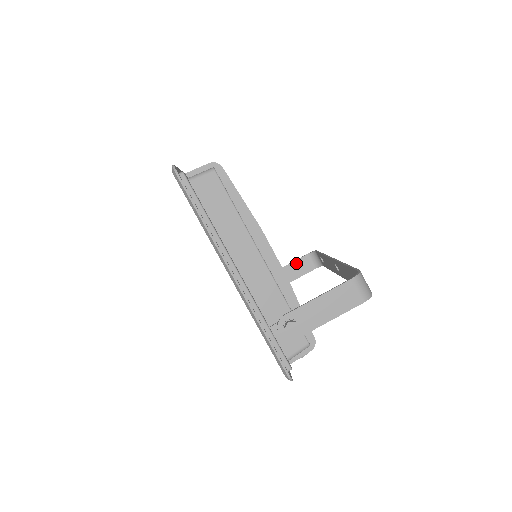
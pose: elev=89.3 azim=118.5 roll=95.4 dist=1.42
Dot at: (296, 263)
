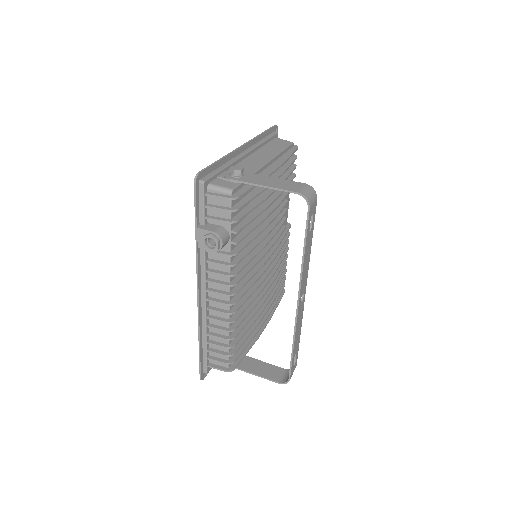
Dot at: (270, 366)
